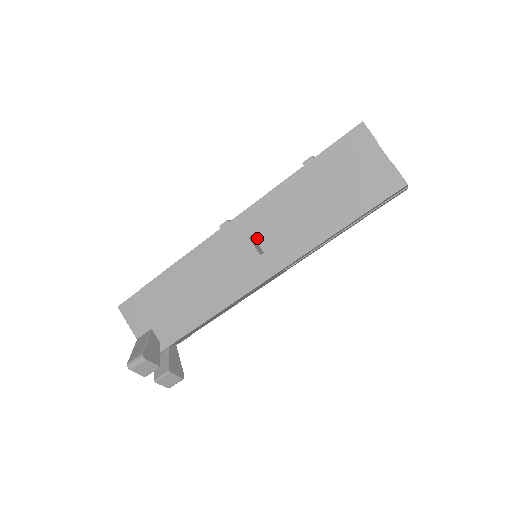
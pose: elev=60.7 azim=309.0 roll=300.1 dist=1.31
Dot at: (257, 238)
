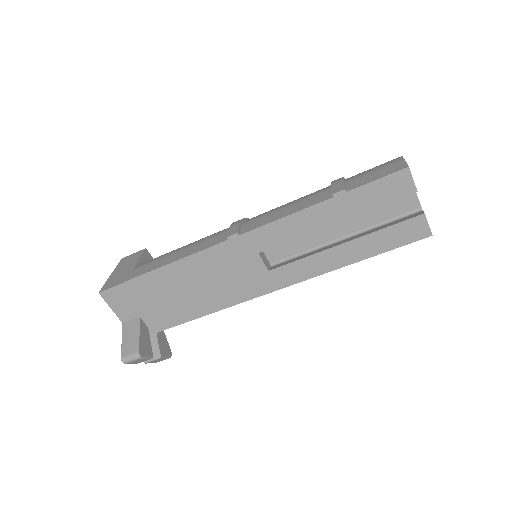
Dot at: occluded
